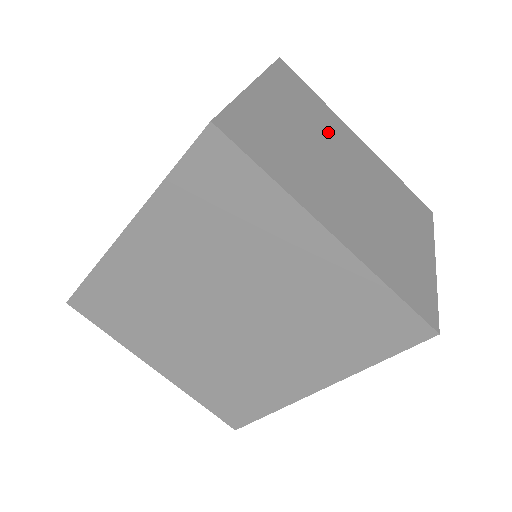
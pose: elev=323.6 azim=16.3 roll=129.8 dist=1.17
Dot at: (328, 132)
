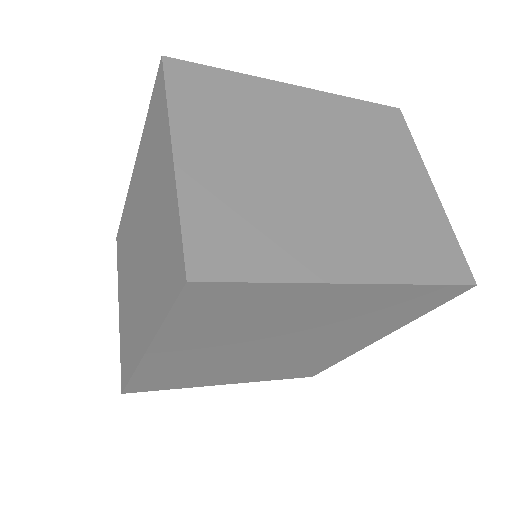
Dot at: (269, 123)
